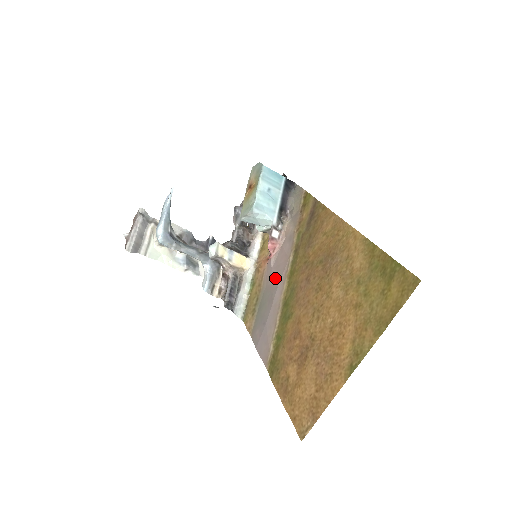
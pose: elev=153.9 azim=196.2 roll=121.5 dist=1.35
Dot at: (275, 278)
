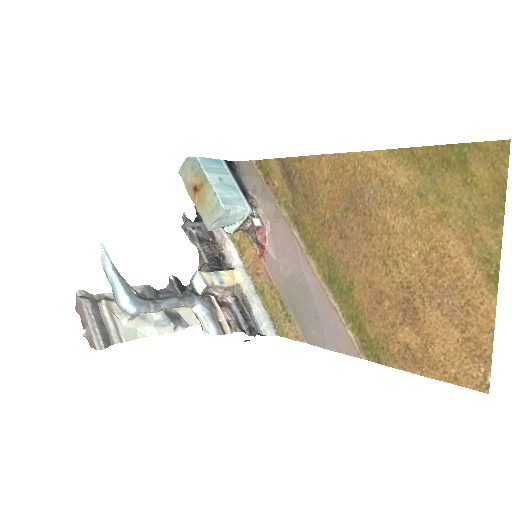
Dot at: (291, 266)
